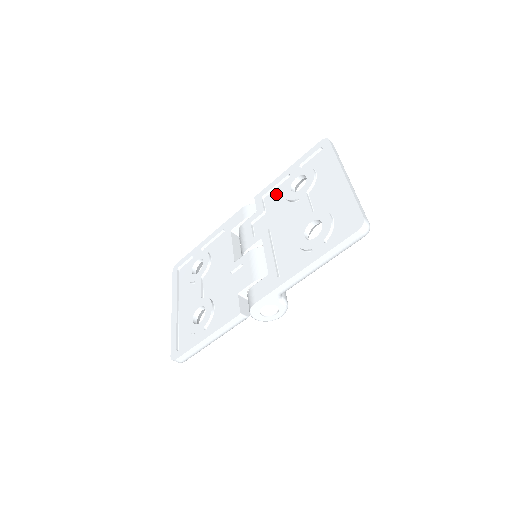
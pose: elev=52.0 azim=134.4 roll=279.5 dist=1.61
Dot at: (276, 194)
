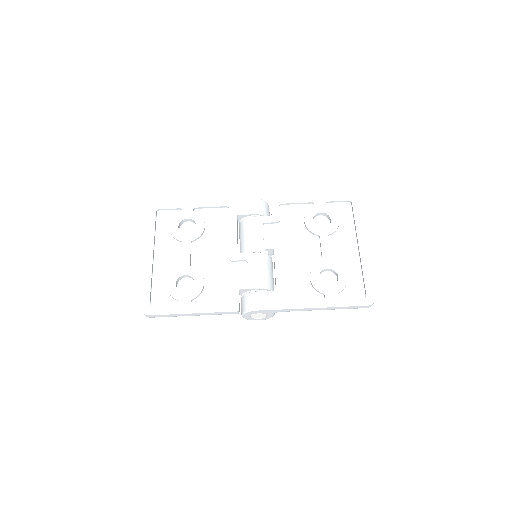
Dot at: (294, 211)
